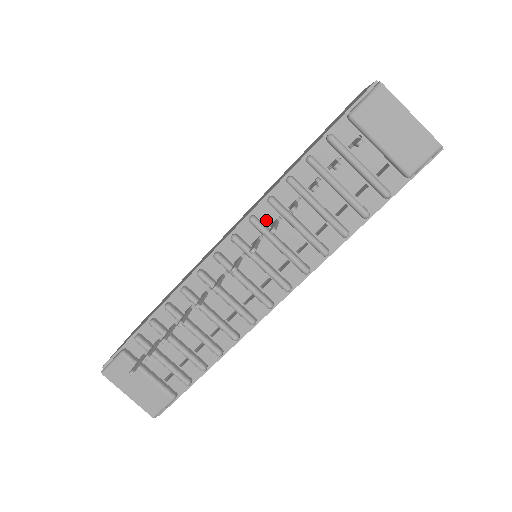
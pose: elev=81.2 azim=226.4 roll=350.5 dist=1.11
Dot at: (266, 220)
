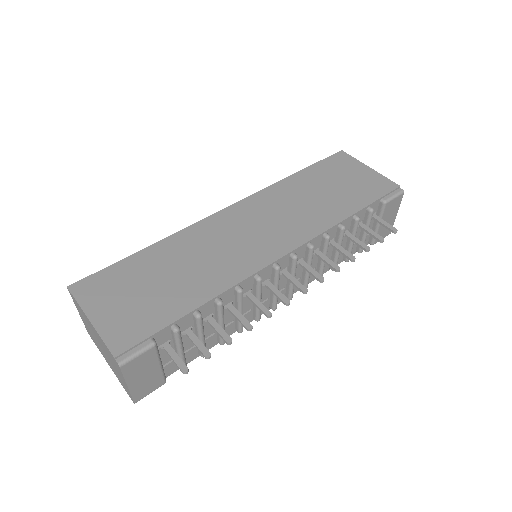
Dot at: occluded
